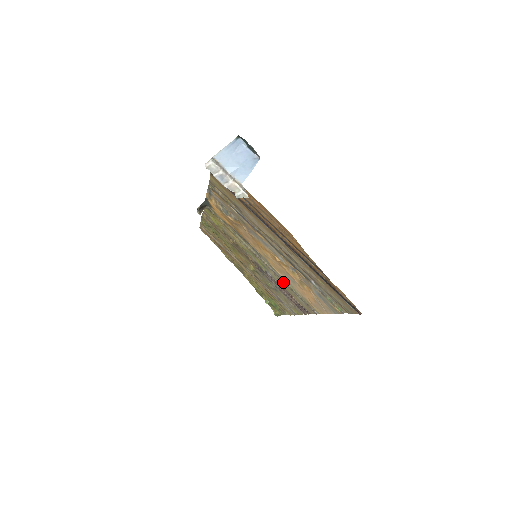
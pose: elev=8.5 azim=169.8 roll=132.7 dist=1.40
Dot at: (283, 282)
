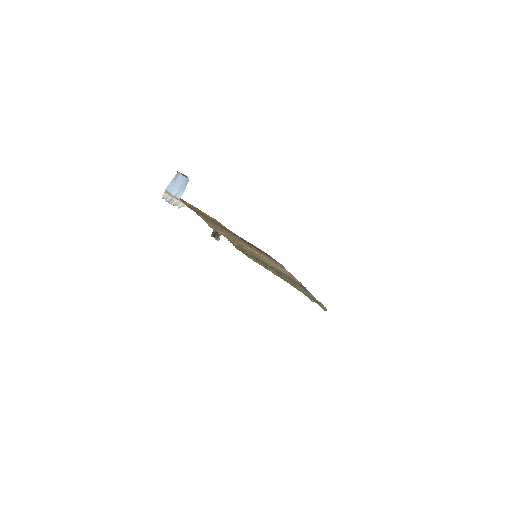
Dot at: occluded
